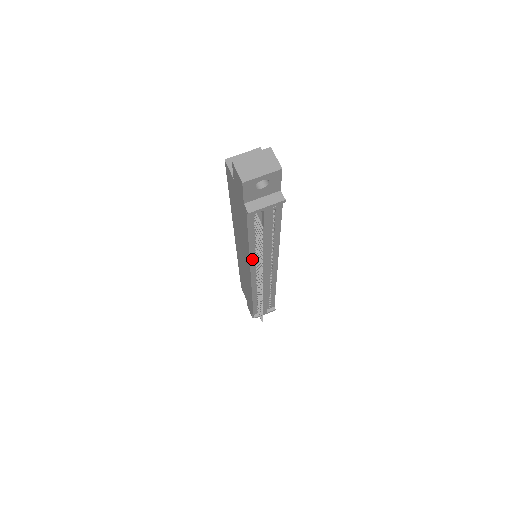
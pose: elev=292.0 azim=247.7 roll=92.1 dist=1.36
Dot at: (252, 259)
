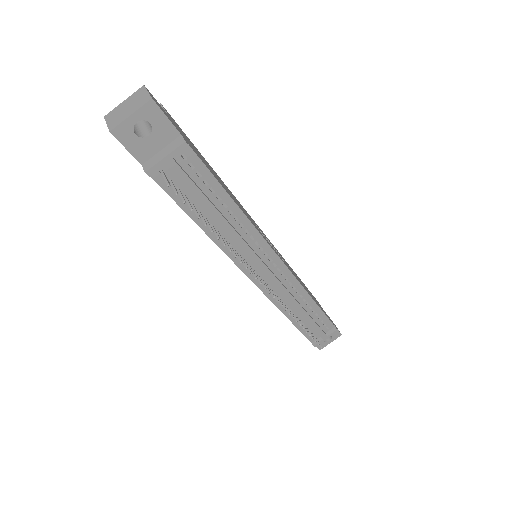
Dot at: (227, 251)
